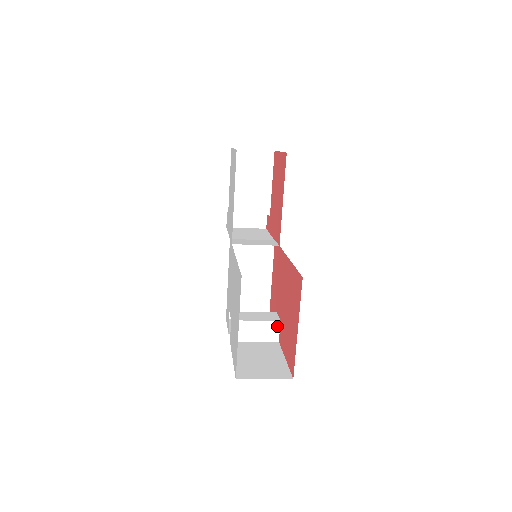
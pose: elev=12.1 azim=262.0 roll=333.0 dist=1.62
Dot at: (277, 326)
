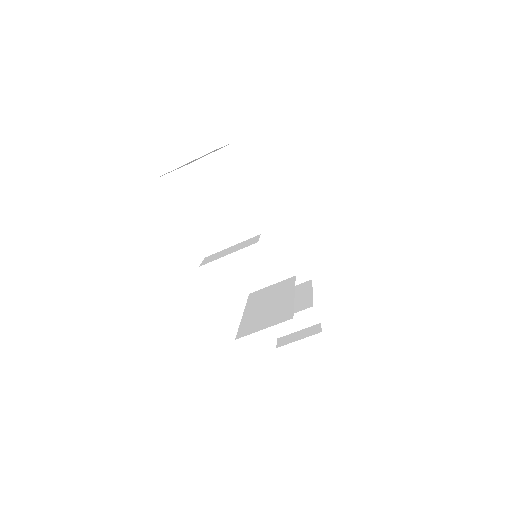
Dot at: (257, 238)
